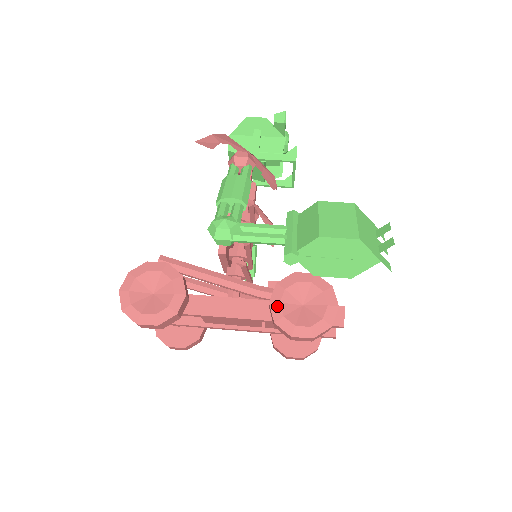
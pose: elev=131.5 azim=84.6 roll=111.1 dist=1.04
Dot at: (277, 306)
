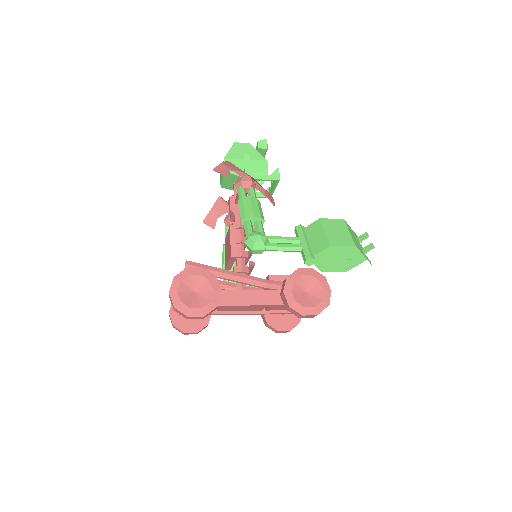
Dot at: (290, 294)
